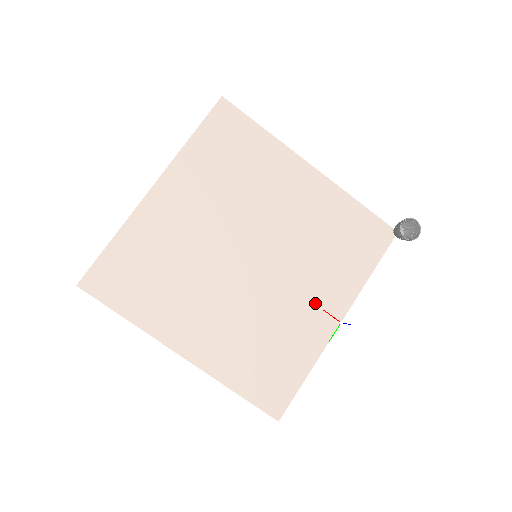
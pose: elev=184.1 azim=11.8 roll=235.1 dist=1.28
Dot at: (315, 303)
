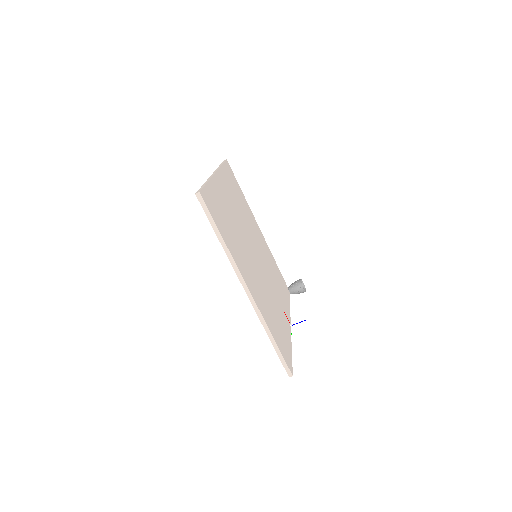
Dot at: (281, 305)
